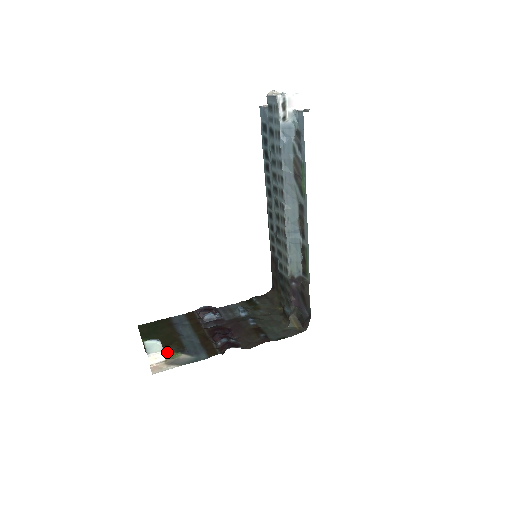
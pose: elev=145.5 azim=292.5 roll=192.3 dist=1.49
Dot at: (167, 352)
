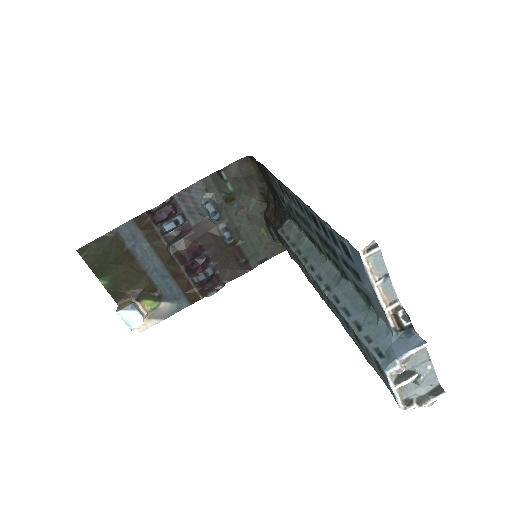
Dot at: (143, 304)
